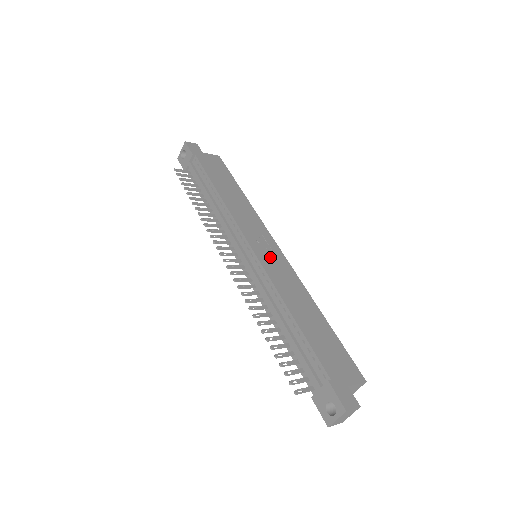
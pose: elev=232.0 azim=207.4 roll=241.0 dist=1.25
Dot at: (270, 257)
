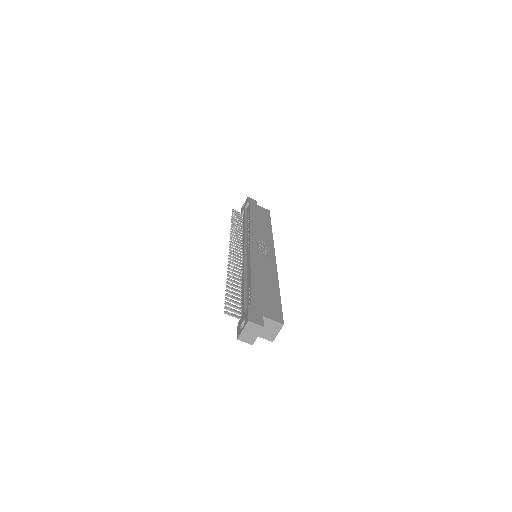
Dot at: (262, 253)
